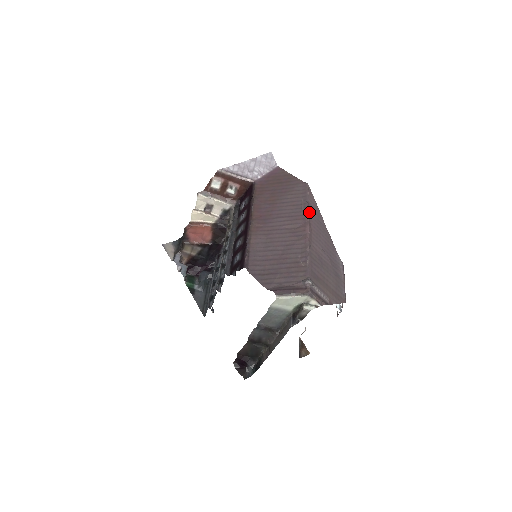
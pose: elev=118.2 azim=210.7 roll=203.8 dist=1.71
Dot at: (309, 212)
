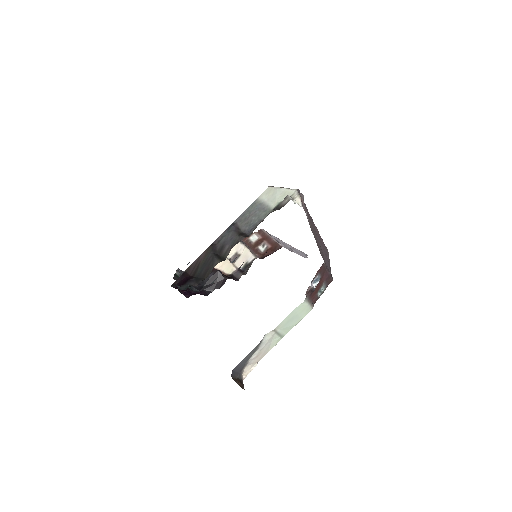
Dot at: (321, 238)
